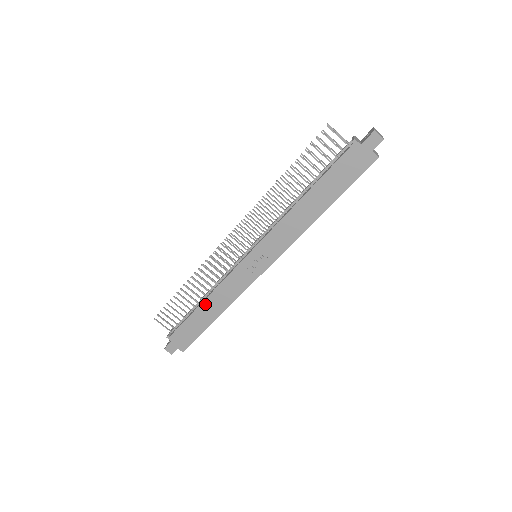
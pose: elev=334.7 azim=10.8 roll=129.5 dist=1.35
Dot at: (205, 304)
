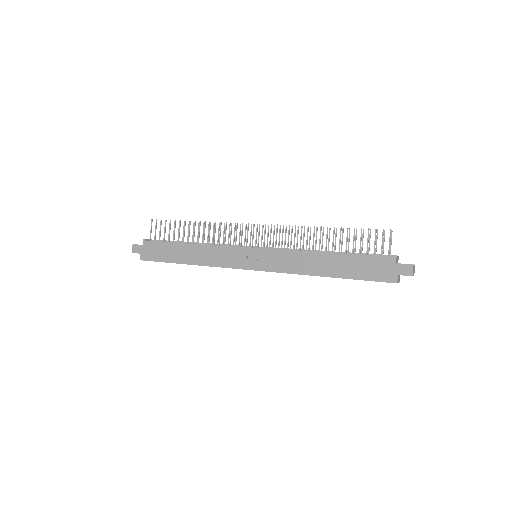
Dot at: (191, 247)
